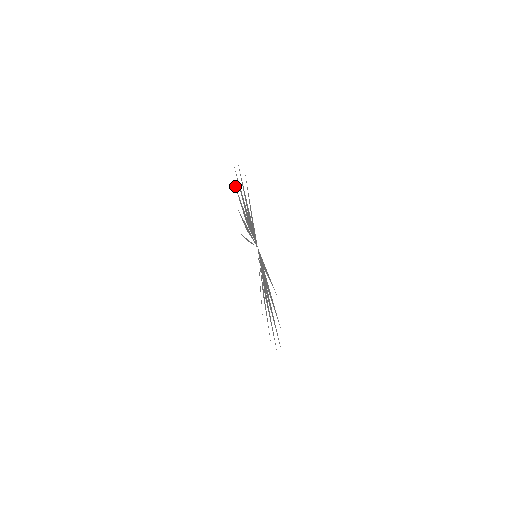
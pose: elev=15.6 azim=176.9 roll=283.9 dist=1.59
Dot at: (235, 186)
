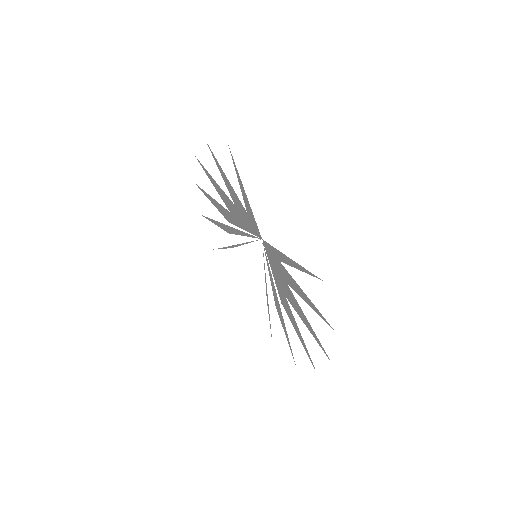
Dot at: (198, 186)
